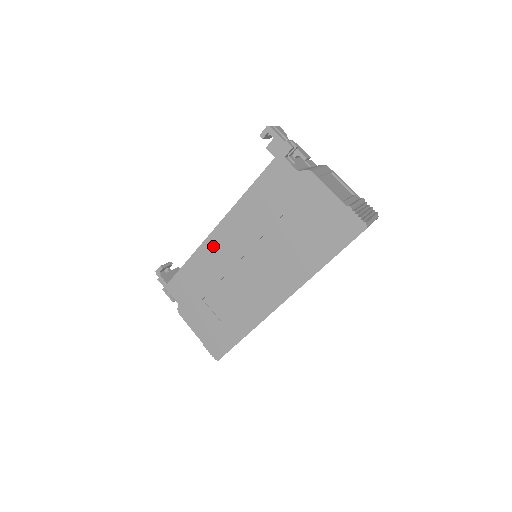
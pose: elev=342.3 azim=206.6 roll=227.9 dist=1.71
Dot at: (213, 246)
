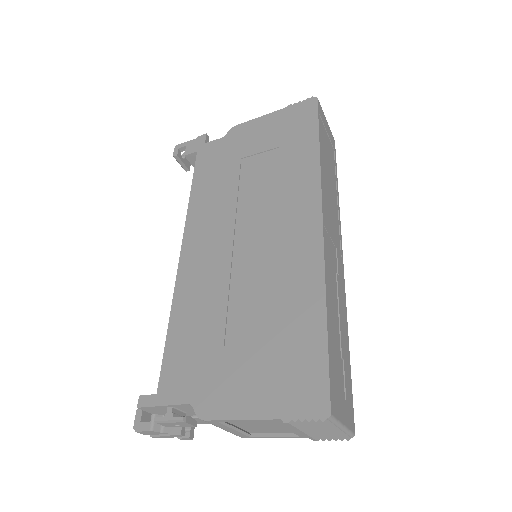
Dot at: (191, 270)
